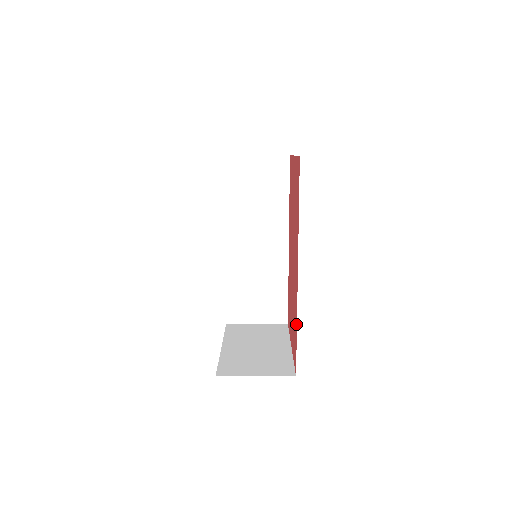
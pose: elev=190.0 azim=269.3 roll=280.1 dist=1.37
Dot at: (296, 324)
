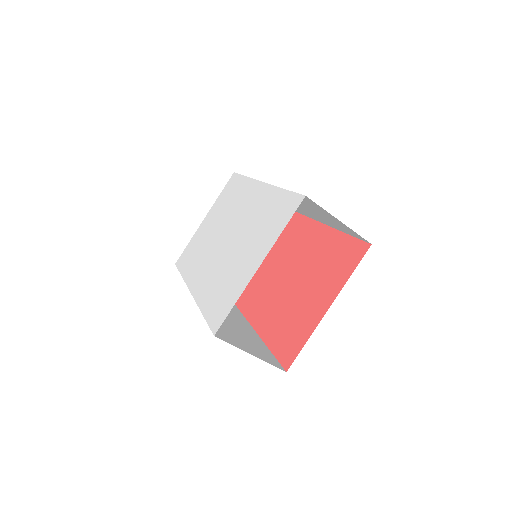
Dot at: (339, 236)
